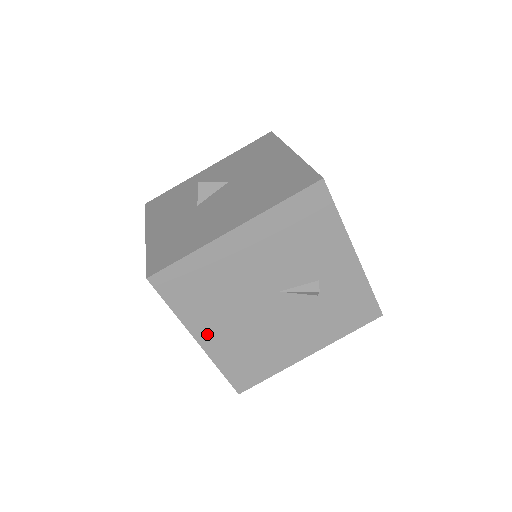
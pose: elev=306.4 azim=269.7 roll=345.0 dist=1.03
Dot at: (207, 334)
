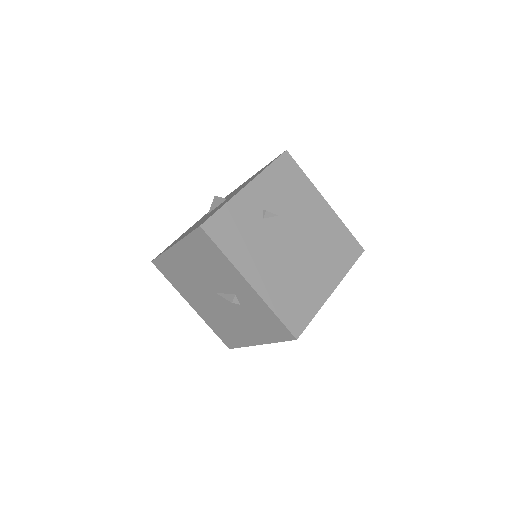
Dot at: (193, 303)
